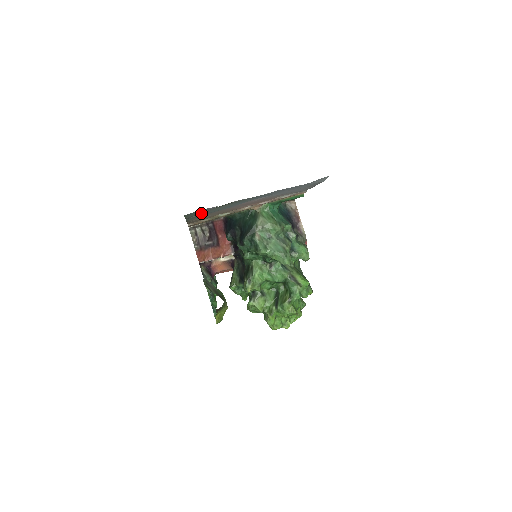
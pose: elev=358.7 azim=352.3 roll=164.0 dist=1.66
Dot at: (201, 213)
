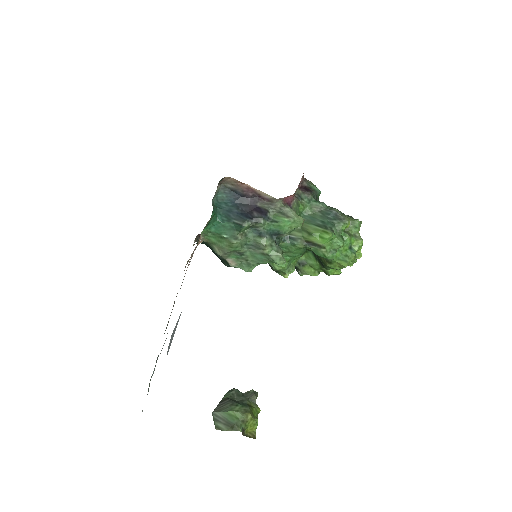
Dot at: occluded
